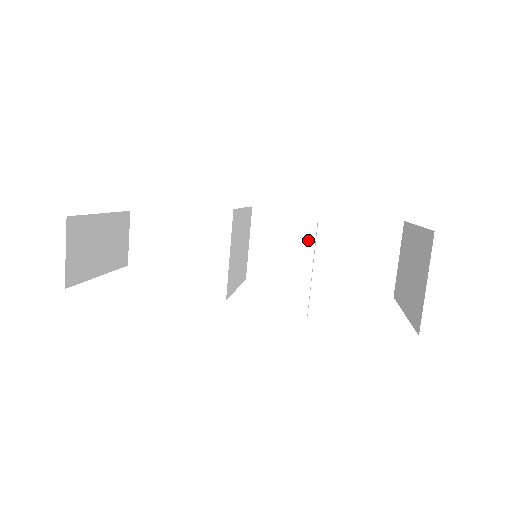
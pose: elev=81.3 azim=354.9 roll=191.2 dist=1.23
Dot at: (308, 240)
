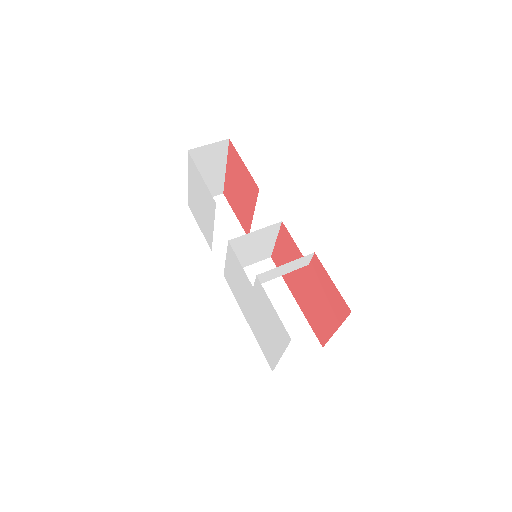
Dot at: (273, 298)
